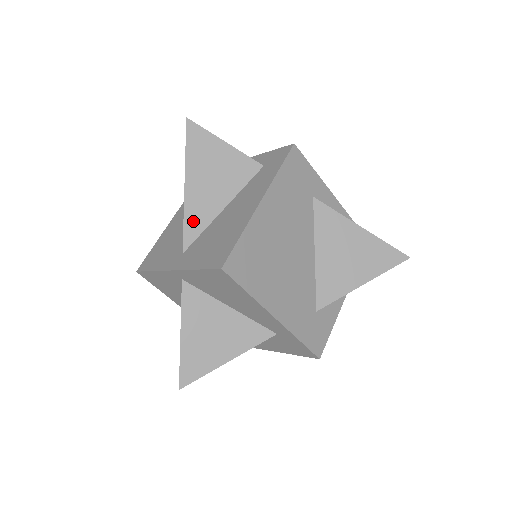
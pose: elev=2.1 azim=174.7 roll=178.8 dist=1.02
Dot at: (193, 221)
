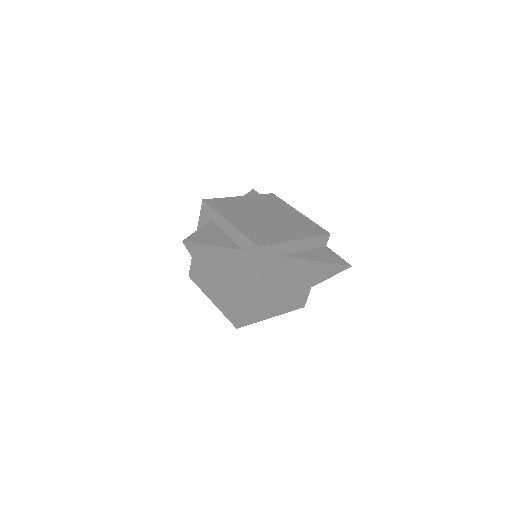
Dot at: (211, 279)
